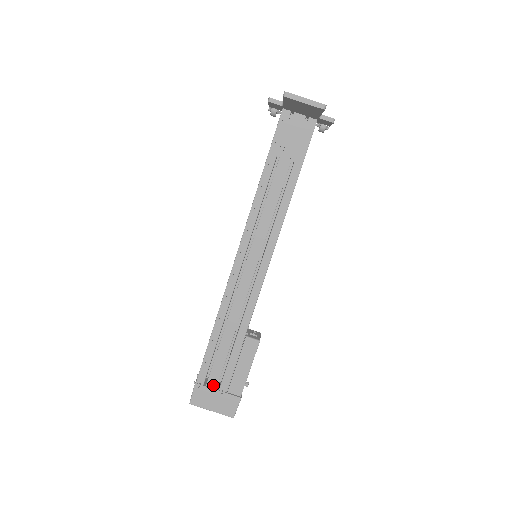
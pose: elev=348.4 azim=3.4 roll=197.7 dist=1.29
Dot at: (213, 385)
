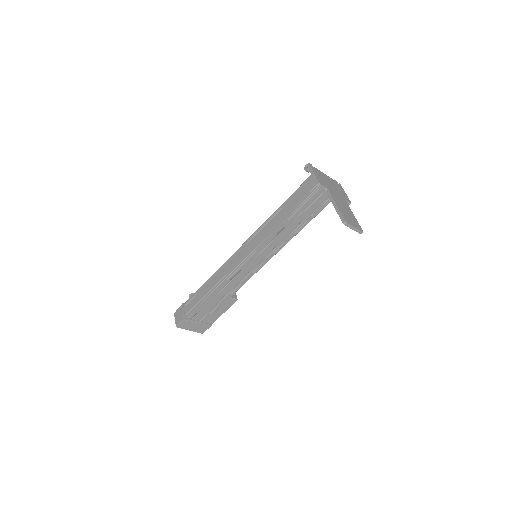
Dot at: (197, 319)
